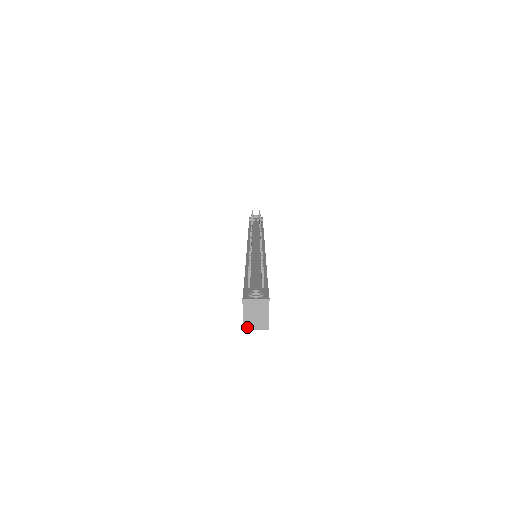
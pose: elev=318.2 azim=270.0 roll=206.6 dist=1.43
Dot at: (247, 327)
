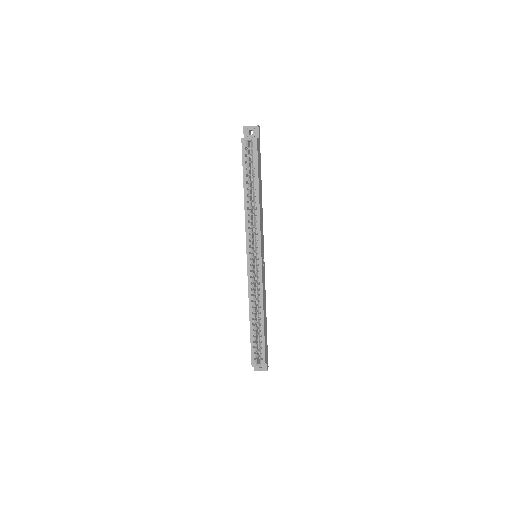
Dot at: (244, 139)
